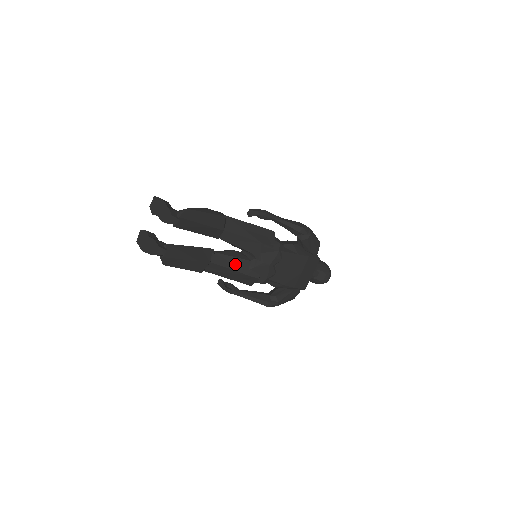
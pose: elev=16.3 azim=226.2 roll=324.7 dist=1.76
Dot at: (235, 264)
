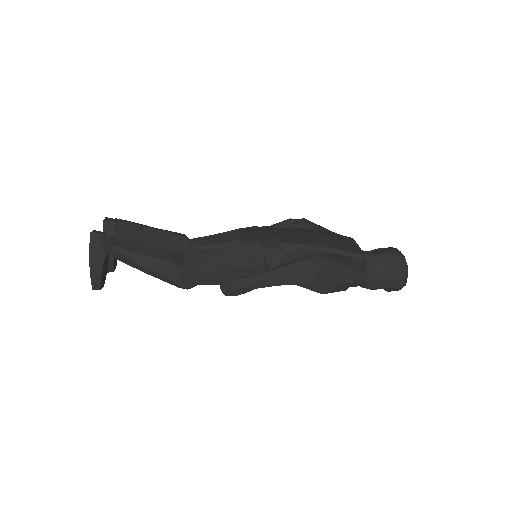
Dot at: occluded
